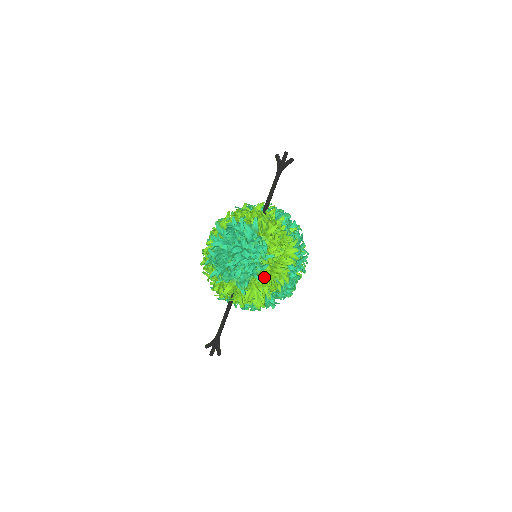
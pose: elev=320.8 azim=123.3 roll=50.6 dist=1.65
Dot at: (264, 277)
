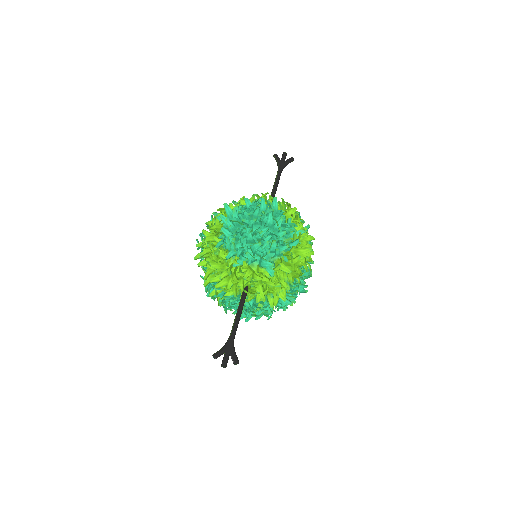
Dot at: occluded
